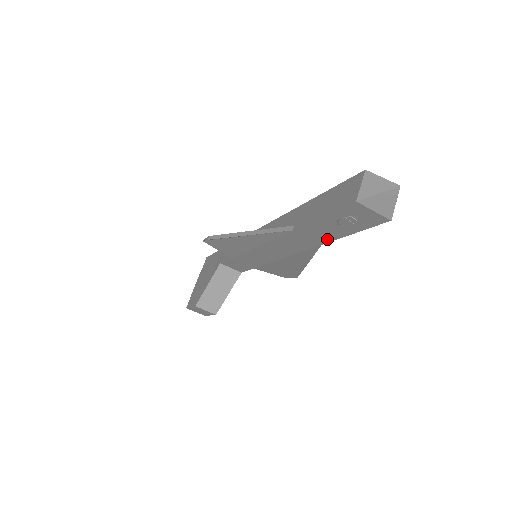
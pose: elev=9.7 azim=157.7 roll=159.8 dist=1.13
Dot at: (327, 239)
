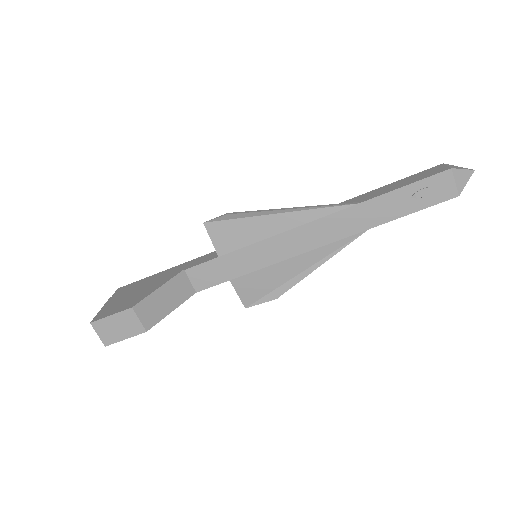
Dot at: (382, 220)
